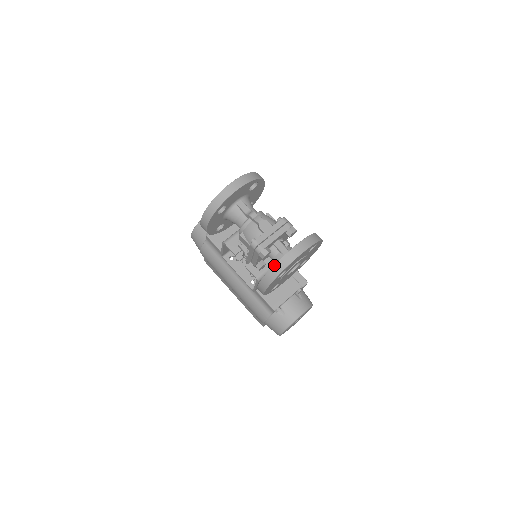
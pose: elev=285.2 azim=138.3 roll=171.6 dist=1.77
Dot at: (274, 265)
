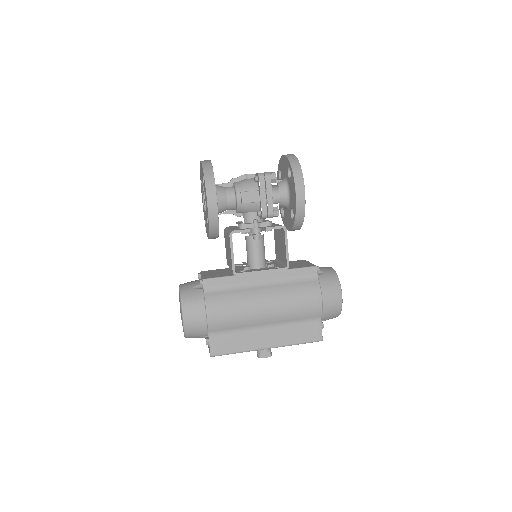
Dot at: (289, 161)
